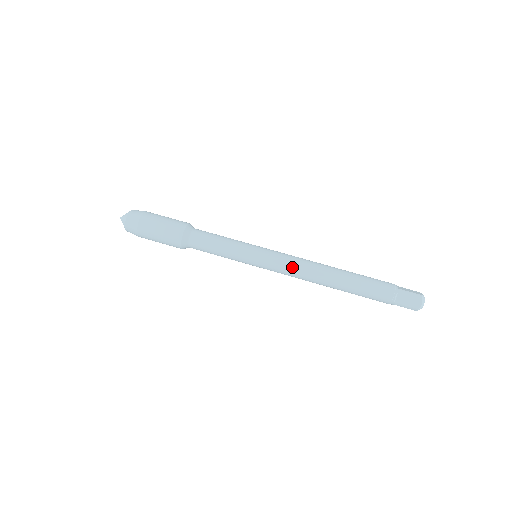
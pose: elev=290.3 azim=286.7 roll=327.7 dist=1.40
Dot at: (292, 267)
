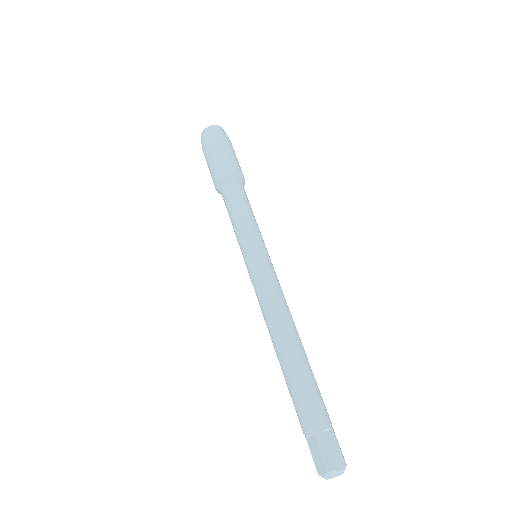
Dot at: (261, 298)
